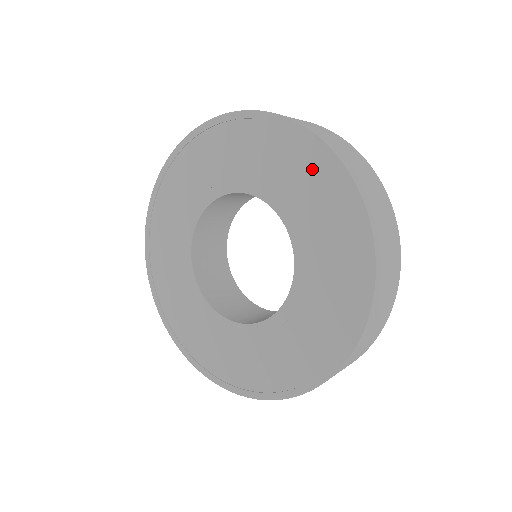
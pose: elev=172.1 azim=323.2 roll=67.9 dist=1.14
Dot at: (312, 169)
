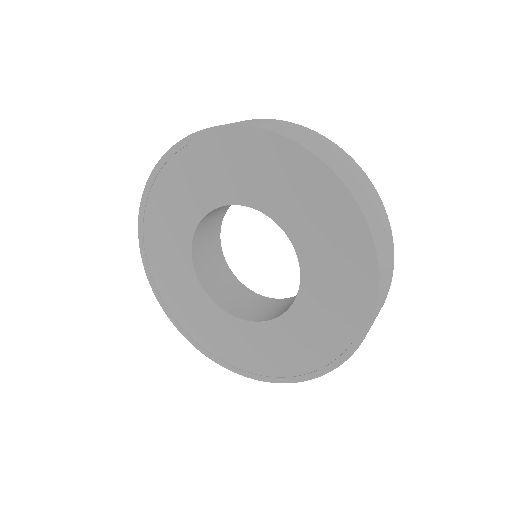
Dot at: (303, 178)
